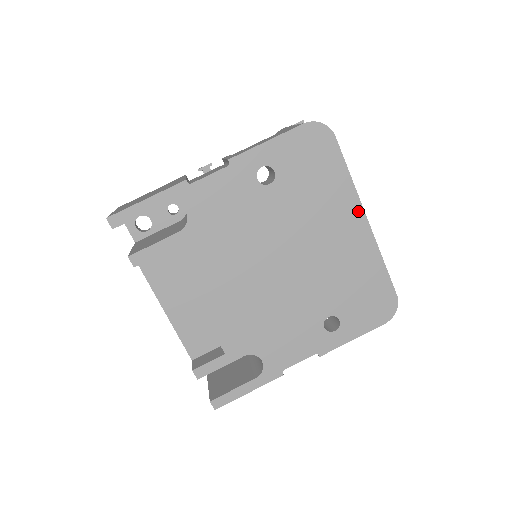
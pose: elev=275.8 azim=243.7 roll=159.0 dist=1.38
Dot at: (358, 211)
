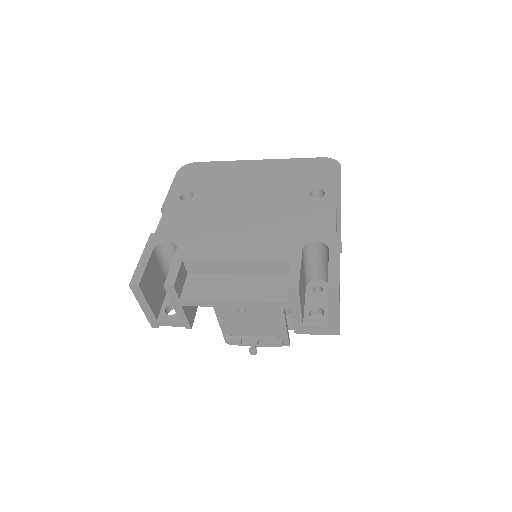
Dot at: (248, 163)
